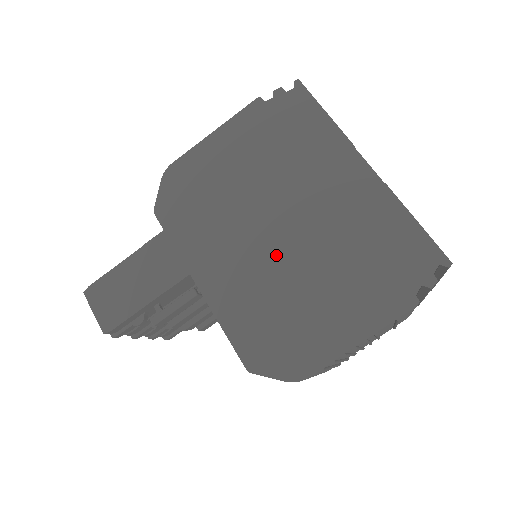
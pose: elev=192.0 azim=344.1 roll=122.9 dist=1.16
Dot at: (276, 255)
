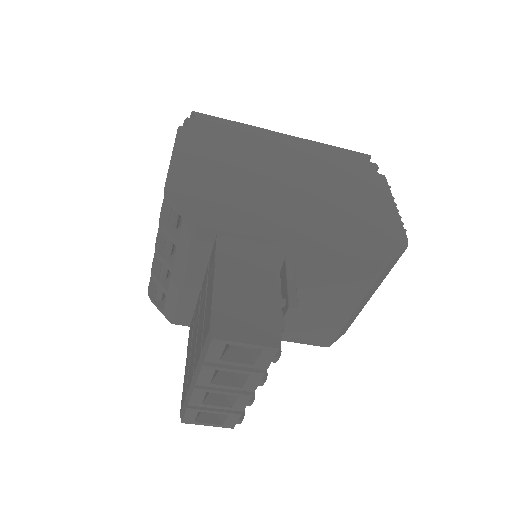
Dot at: (309, 196)
